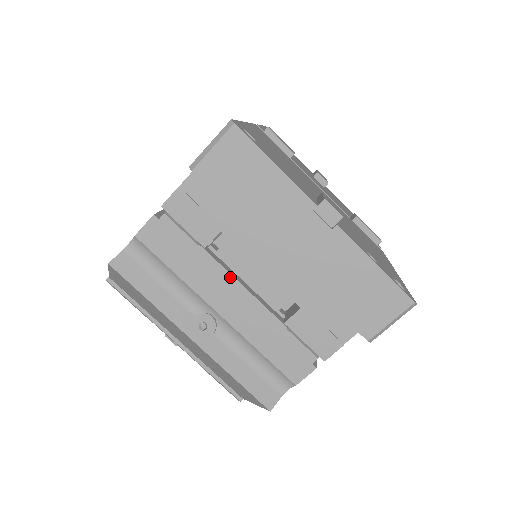
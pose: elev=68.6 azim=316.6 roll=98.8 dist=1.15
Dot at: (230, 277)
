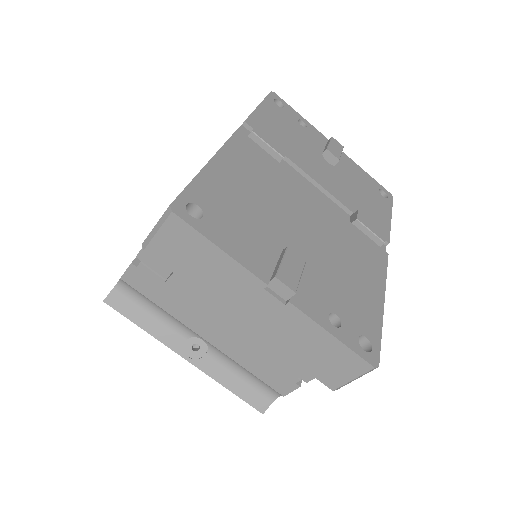
Dot at: occluded
